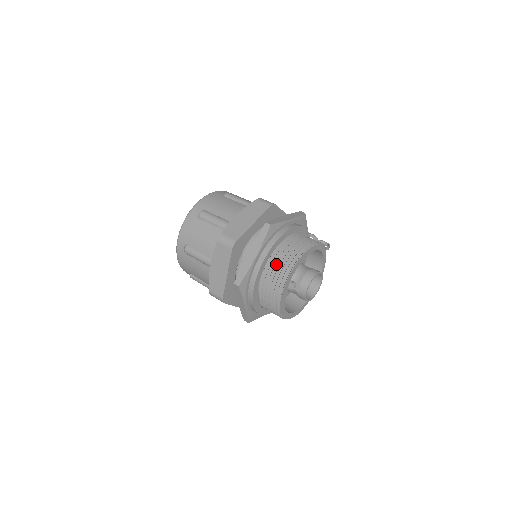
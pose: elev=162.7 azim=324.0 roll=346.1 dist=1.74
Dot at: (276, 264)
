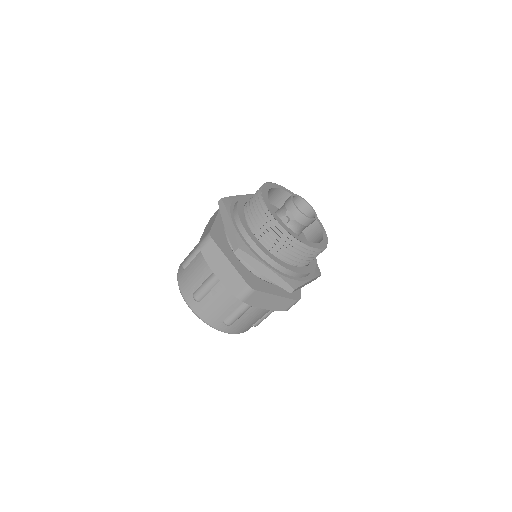
Dot at: (251, 212)
